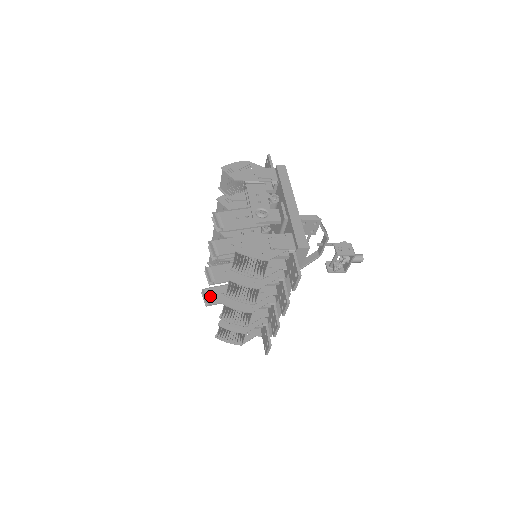
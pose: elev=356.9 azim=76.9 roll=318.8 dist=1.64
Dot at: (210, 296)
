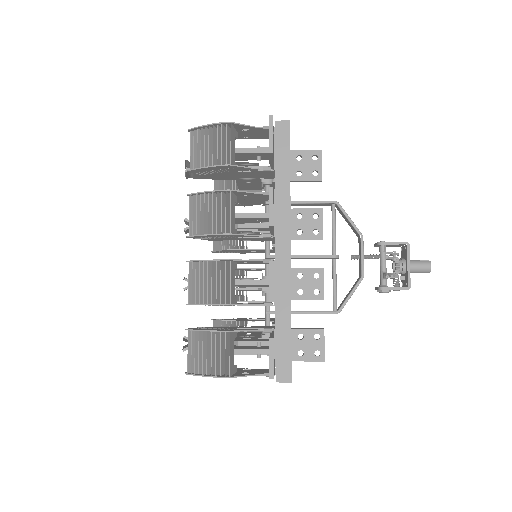
Dot at: occluded
